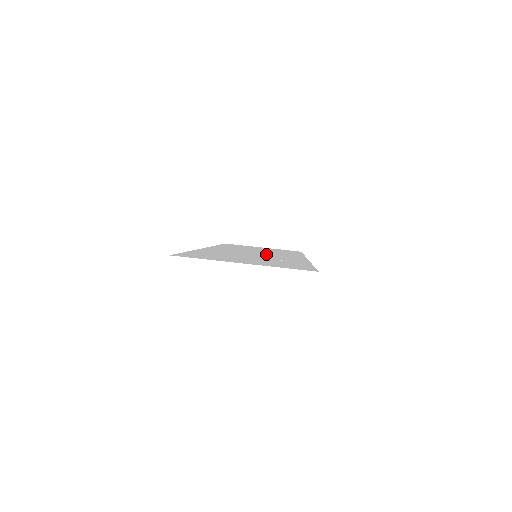
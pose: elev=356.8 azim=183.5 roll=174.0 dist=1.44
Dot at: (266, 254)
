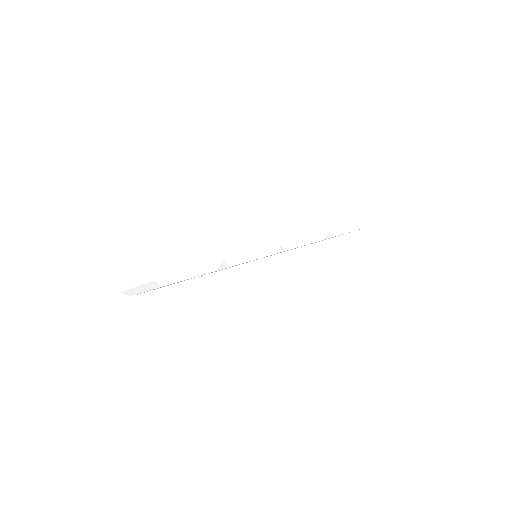
Dot at: occluded
